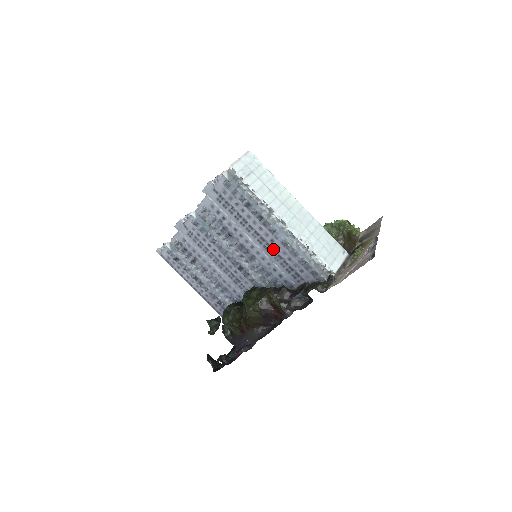
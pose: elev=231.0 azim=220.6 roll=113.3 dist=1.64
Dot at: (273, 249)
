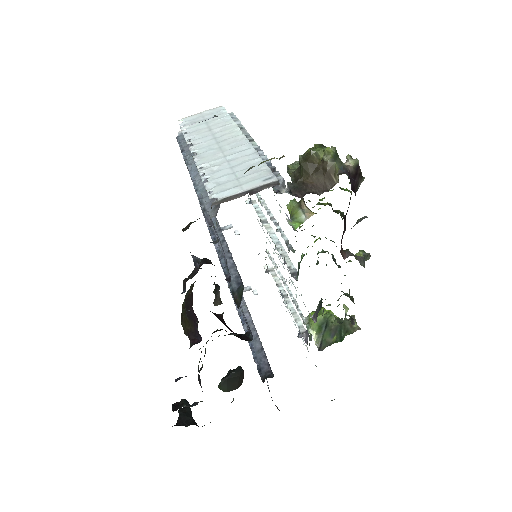
Dot at: occluded
